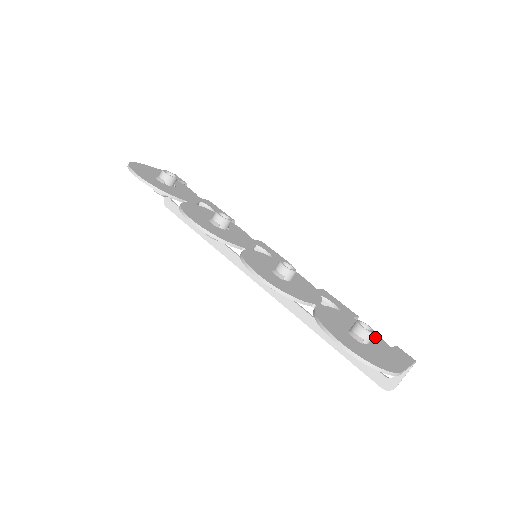
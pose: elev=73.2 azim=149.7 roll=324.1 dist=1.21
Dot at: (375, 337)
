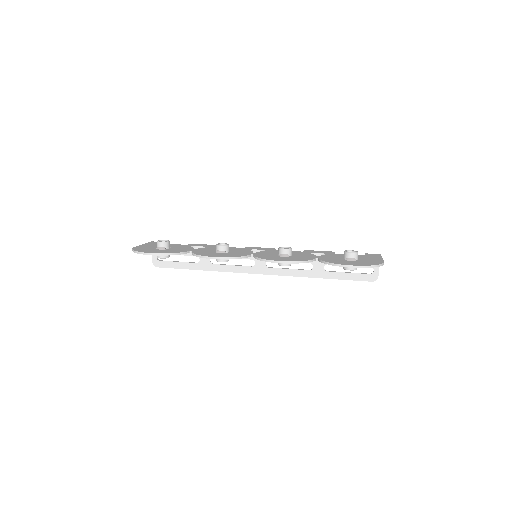
Dot at: occluded
